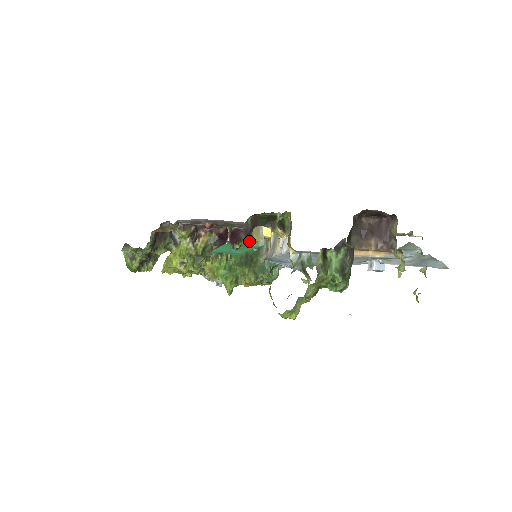
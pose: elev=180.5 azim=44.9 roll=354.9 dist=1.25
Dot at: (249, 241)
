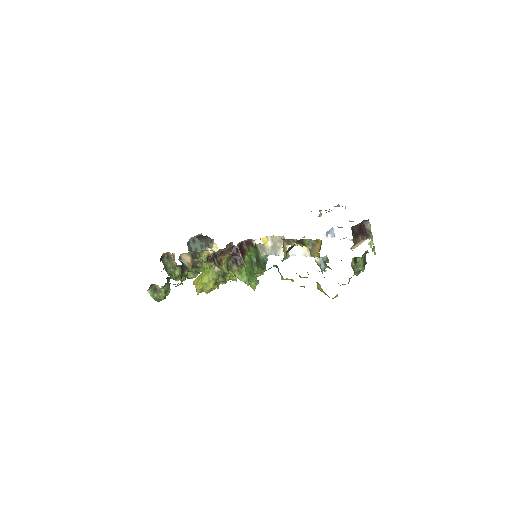
Dot at: (284, 259)
